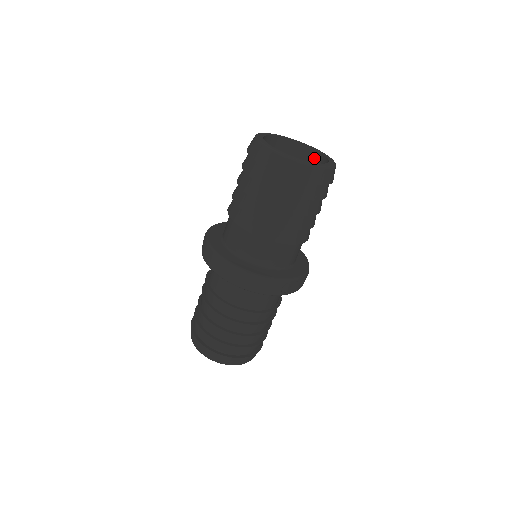
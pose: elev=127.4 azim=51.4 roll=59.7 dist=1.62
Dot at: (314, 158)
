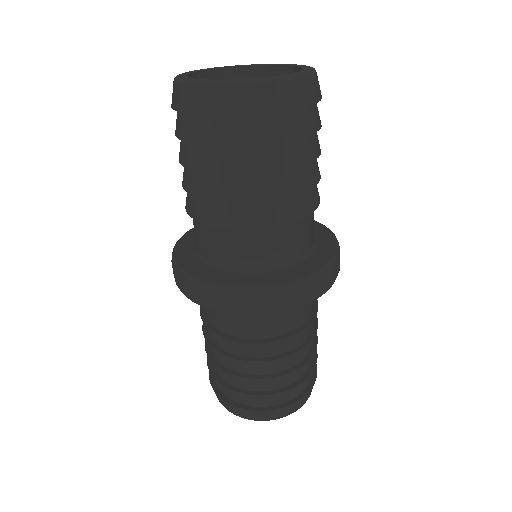
Dot at: occluded
